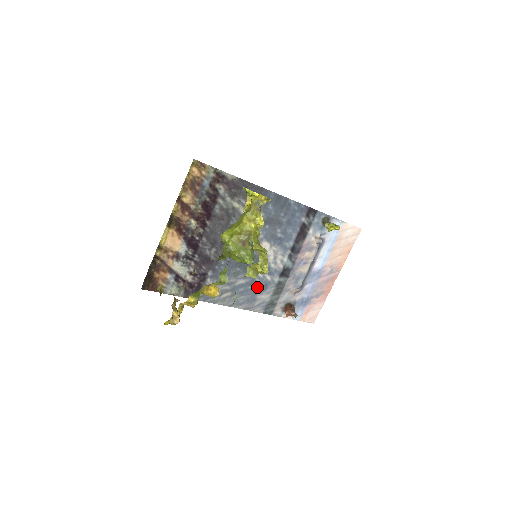
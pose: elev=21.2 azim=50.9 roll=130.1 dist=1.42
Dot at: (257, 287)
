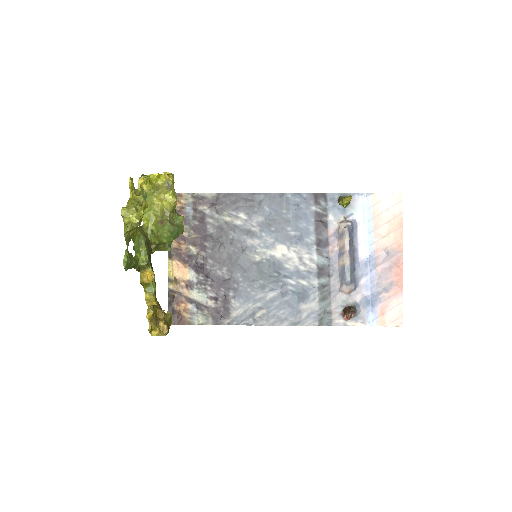
Dot at: (295, 296)
